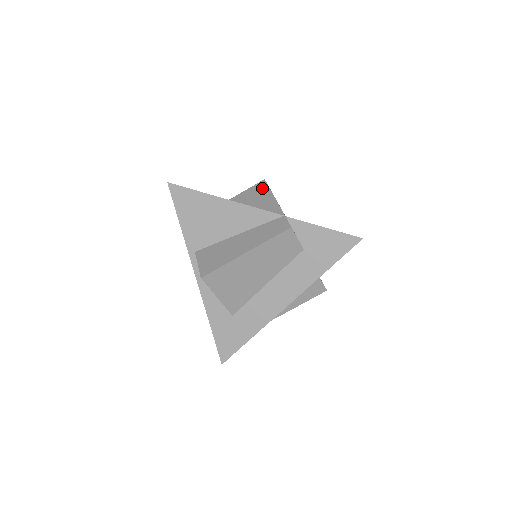
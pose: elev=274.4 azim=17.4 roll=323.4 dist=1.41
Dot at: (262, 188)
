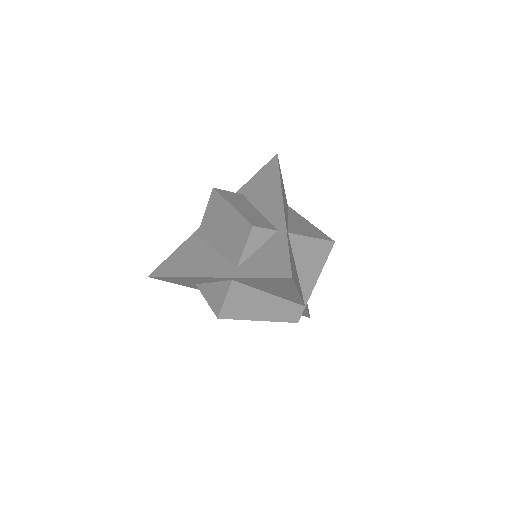
Dot at: (324, 254)
